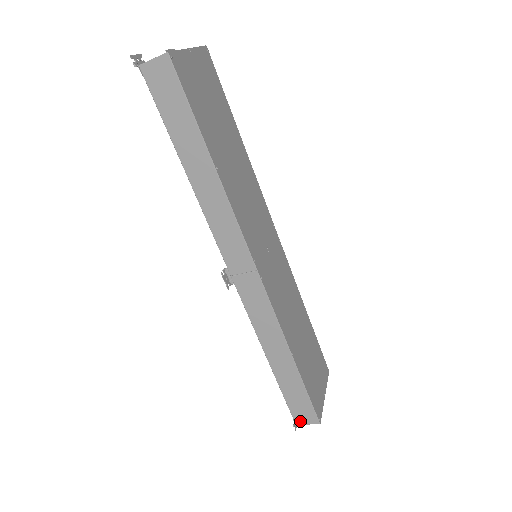
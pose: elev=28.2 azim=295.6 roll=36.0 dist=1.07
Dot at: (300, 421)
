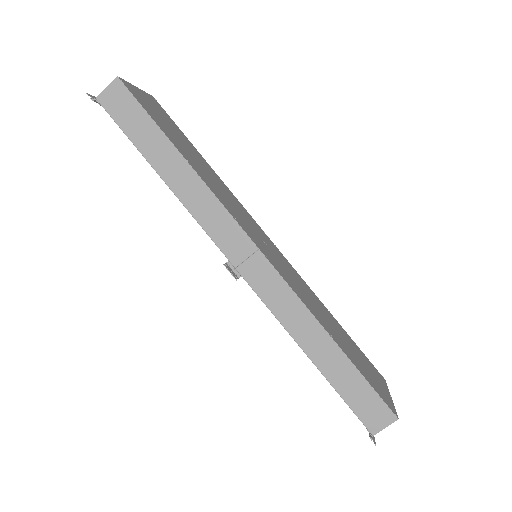
Dot at: (375, 427)
